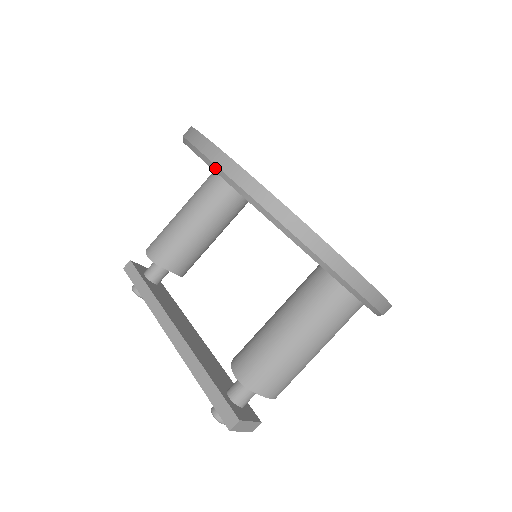
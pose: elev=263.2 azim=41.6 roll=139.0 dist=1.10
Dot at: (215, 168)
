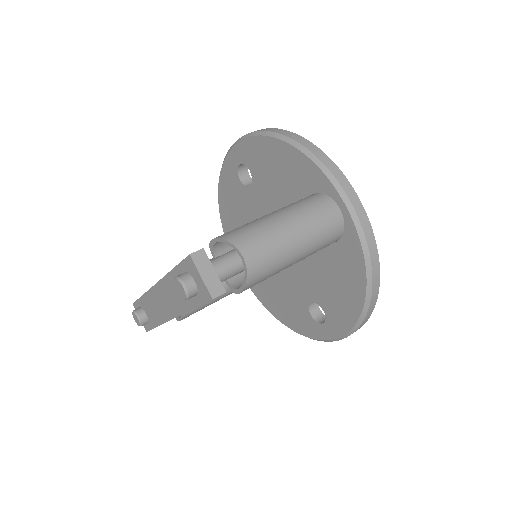
Dot at: (235, 143)
